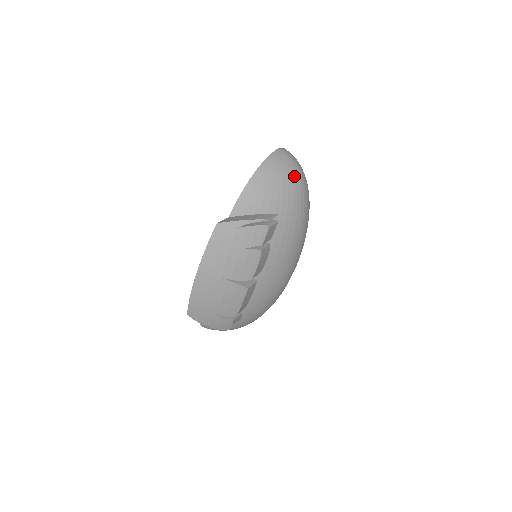
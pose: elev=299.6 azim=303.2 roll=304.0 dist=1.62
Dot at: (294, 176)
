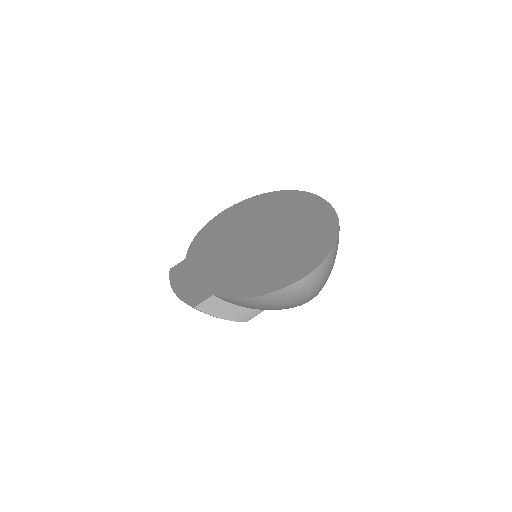
Dot at: (299, 303)
